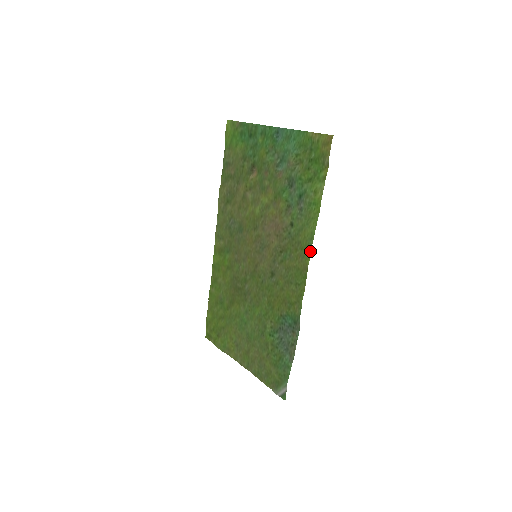
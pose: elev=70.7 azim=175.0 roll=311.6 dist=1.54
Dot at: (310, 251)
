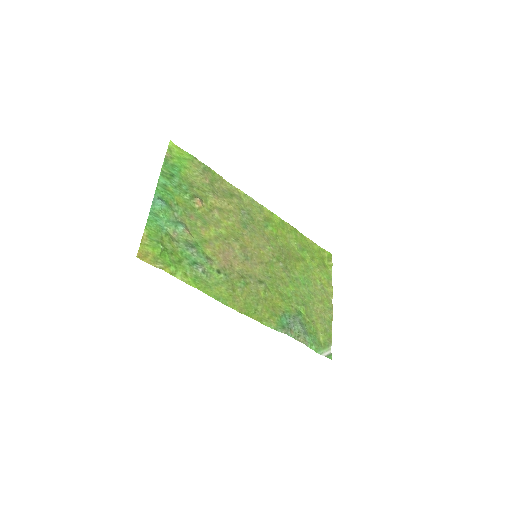
Dot at: (227, 305)
